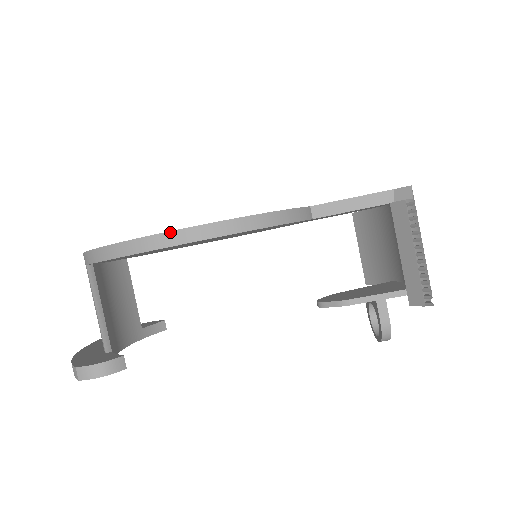
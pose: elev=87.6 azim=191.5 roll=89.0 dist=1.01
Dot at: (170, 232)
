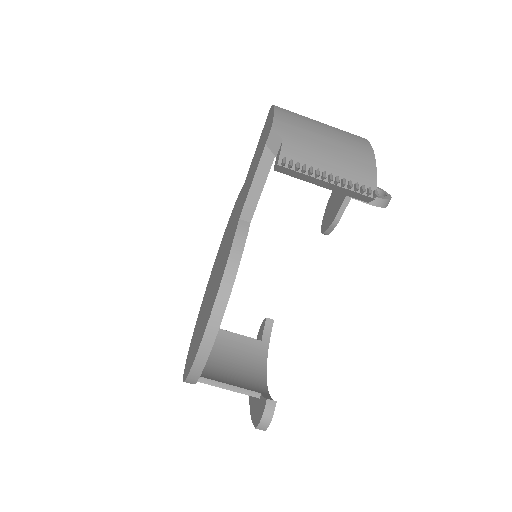
Dot at: (198, 352)
